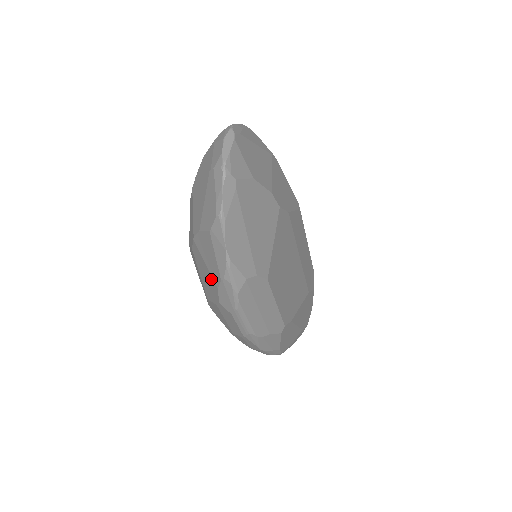
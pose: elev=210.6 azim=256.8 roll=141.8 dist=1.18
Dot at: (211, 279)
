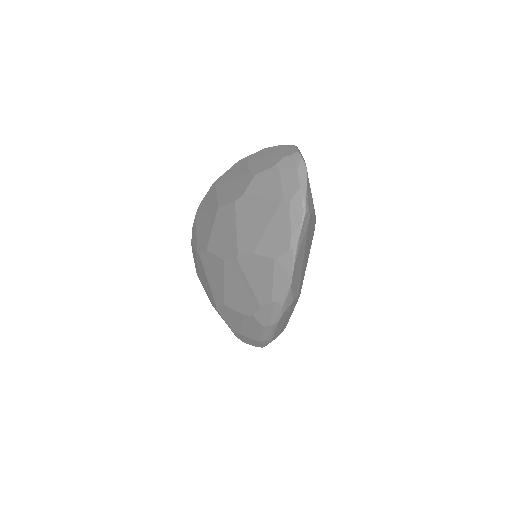
Dot at: (251, 296)
